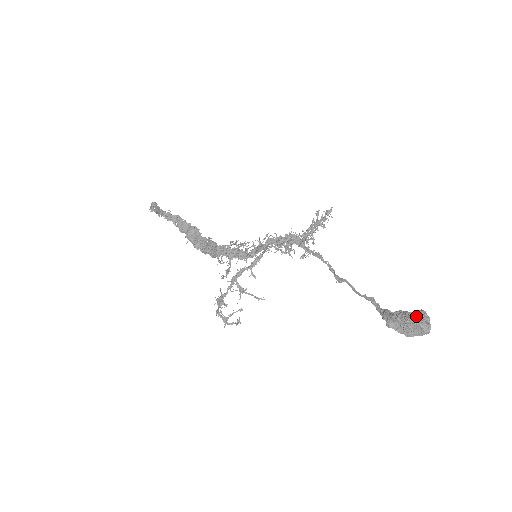
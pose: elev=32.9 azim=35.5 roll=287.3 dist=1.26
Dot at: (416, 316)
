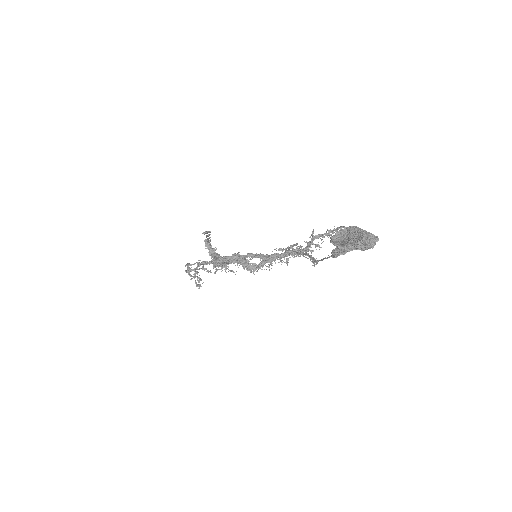
Dot at: occluded
